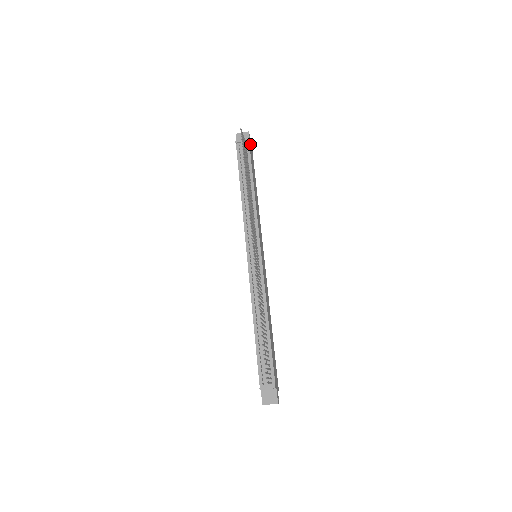
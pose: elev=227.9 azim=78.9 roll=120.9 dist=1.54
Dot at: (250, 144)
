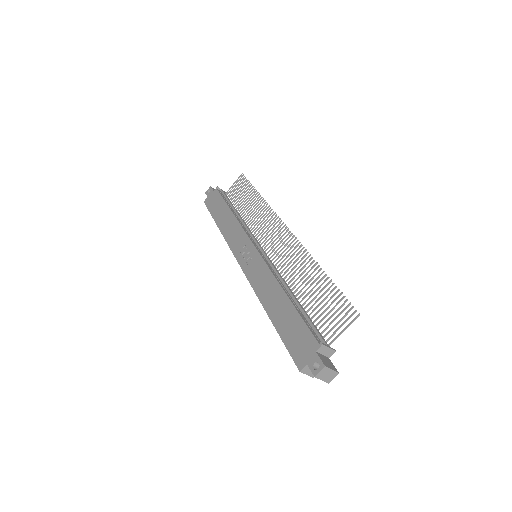
Dot at: occluded
